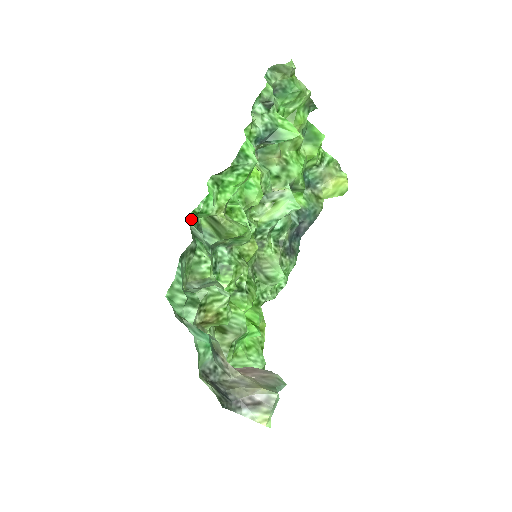
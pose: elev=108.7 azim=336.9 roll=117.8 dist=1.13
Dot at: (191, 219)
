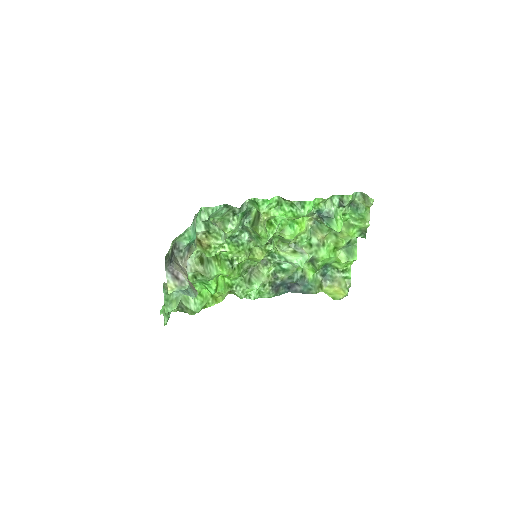
Dot at: (250, 202)
